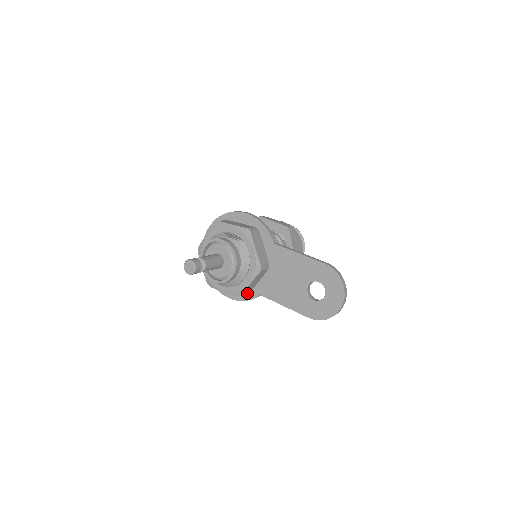
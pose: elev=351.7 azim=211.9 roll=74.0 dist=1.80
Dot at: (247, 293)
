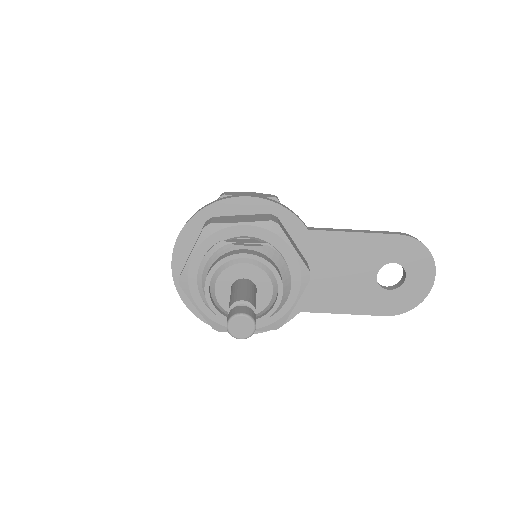
Dot at: occluded
